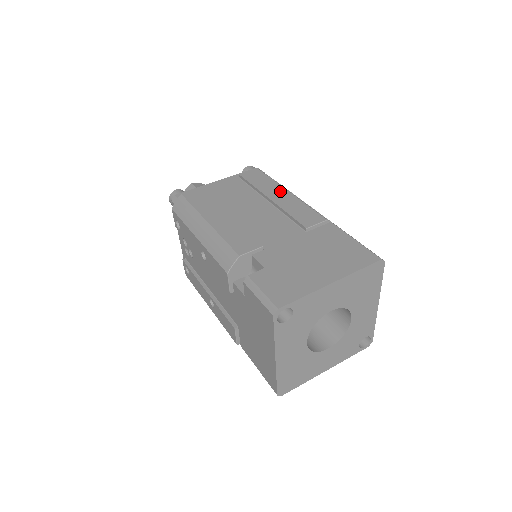
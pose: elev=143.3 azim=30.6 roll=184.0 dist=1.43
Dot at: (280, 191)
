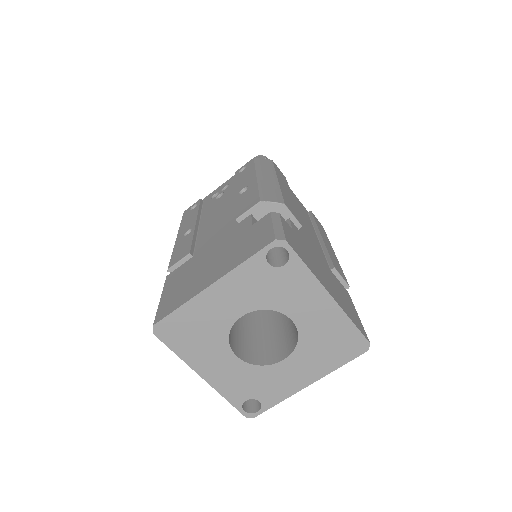
Dot at: (330, 245)
